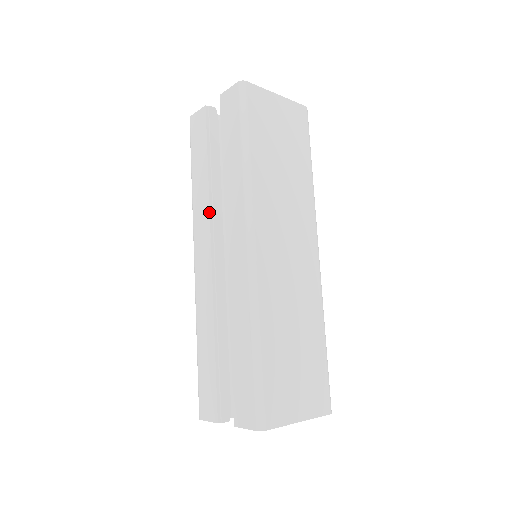
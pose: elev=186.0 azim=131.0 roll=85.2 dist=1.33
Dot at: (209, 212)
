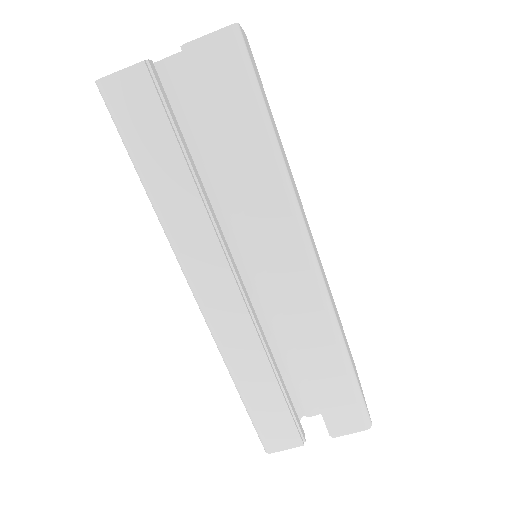
Dot at: (215, 233)
